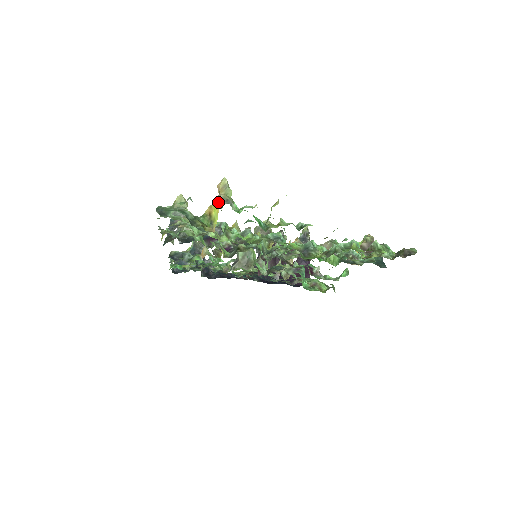
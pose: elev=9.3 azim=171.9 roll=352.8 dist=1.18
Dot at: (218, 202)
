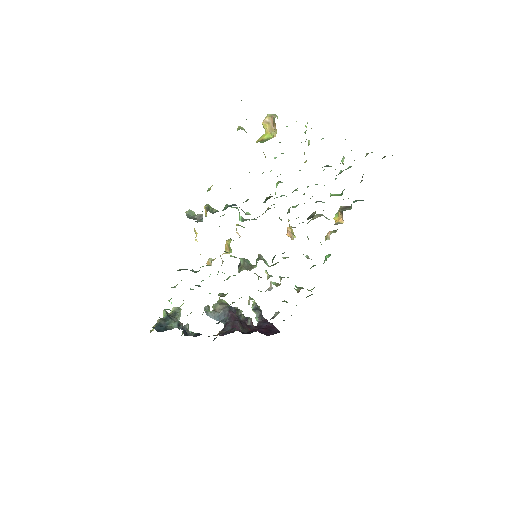
Dot at: (274, 116)
